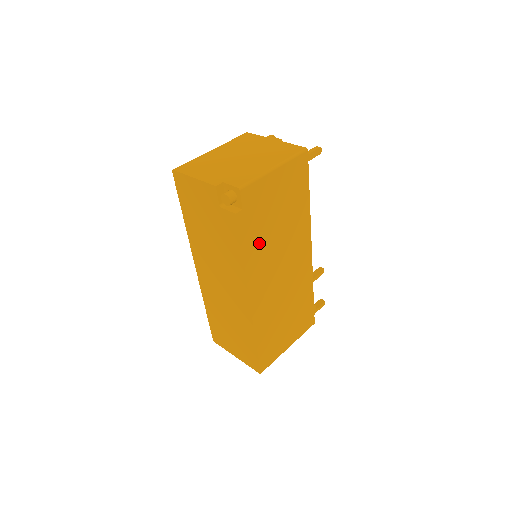
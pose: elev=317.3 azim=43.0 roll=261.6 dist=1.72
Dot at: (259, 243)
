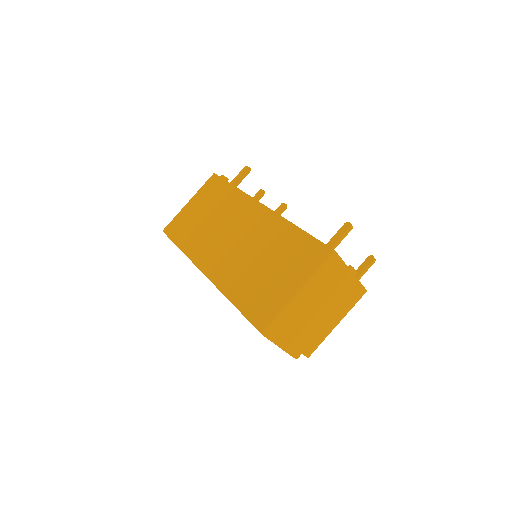
Dot at: occluded
